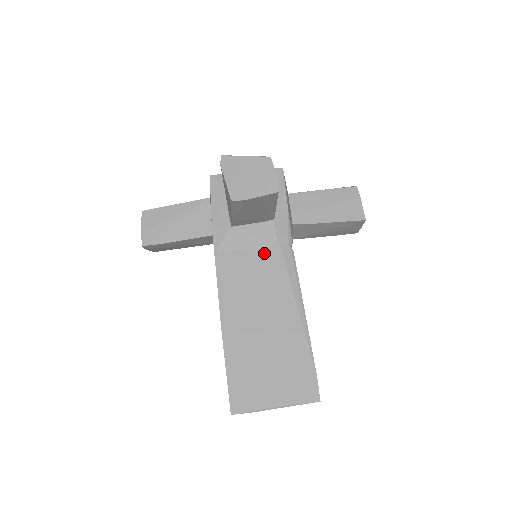
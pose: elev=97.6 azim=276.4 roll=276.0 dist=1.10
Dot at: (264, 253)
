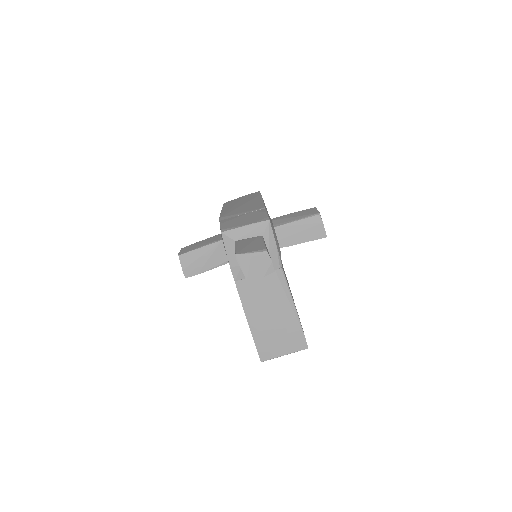
Dot at: (266, 276)
